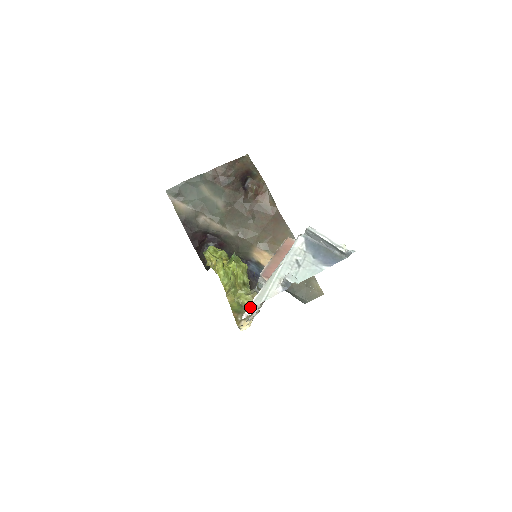
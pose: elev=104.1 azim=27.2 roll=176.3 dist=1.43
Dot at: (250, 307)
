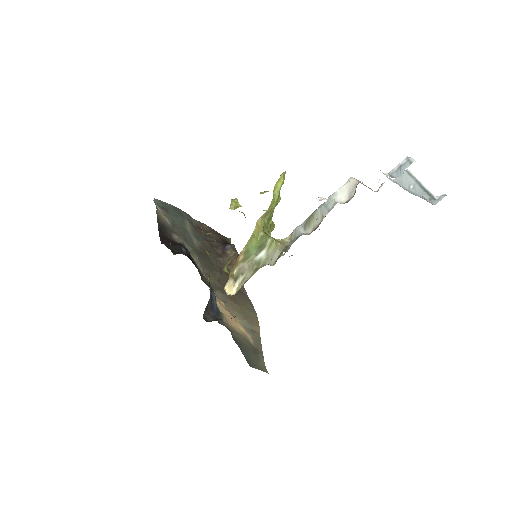
Dot at: occluded
